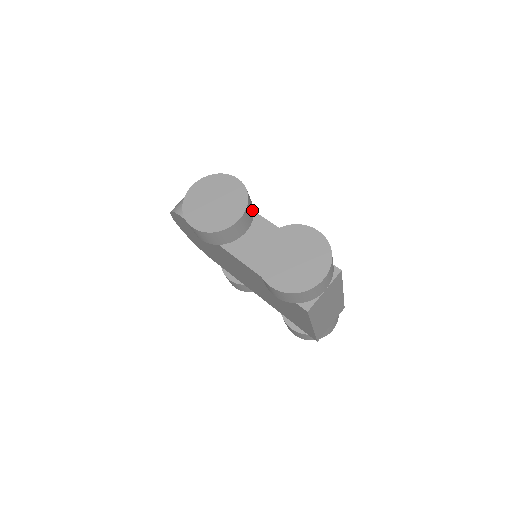
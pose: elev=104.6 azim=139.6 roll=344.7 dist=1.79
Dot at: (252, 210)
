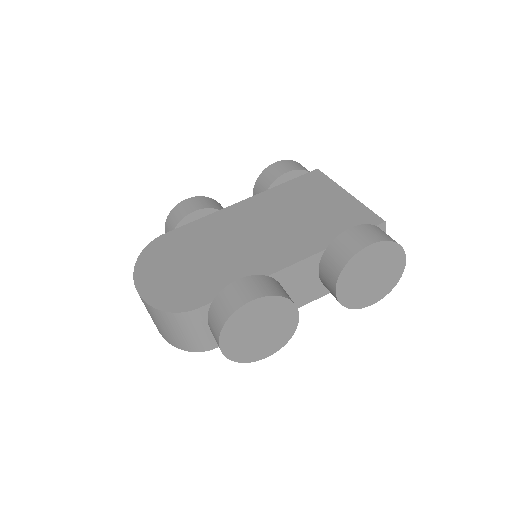
Dot at: (274, 283)
